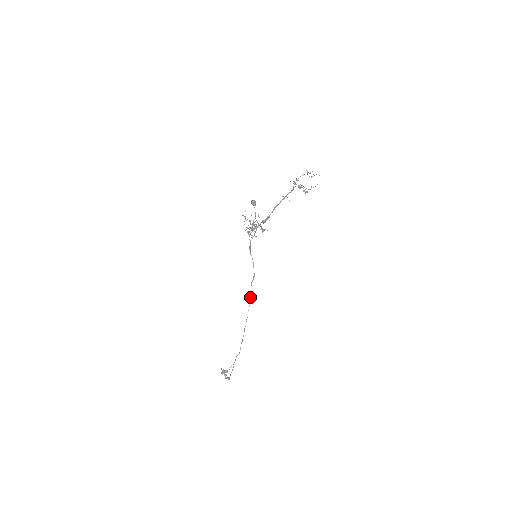
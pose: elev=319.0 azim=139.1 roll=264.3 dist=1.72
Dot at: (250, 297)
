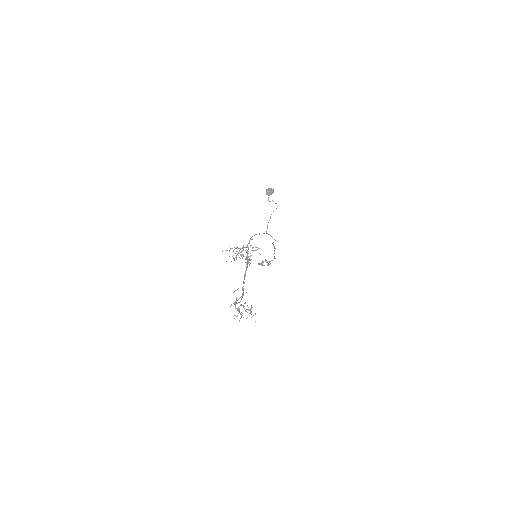
Dot at: (274, 247)
